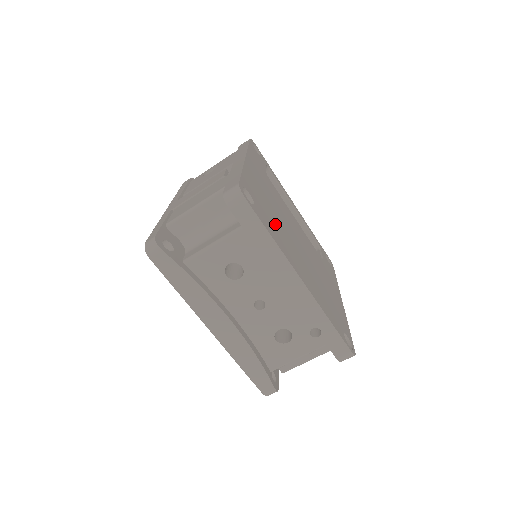
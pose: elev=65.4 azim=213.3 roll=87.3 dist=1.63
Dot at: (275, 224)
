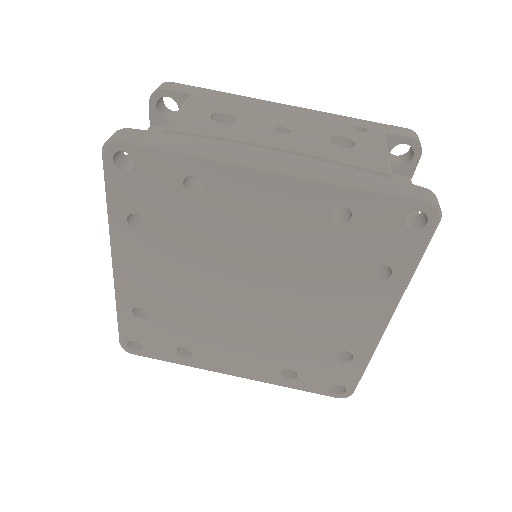
Dot at: occluded
